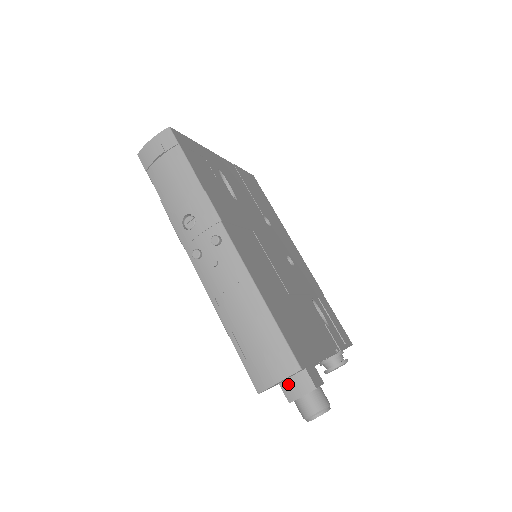
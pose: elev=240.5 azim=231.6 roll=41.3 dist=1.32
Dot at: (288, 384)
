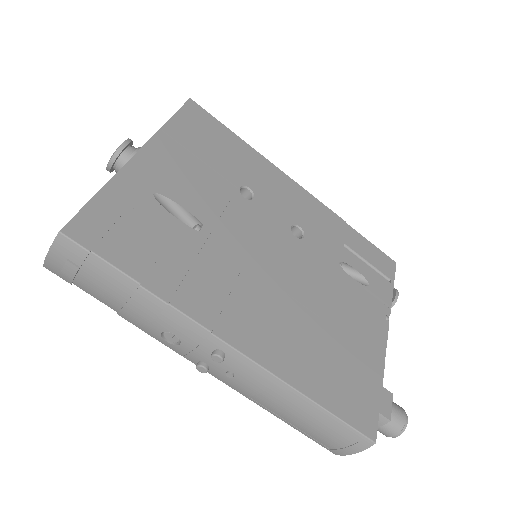
Dot at: occluded
